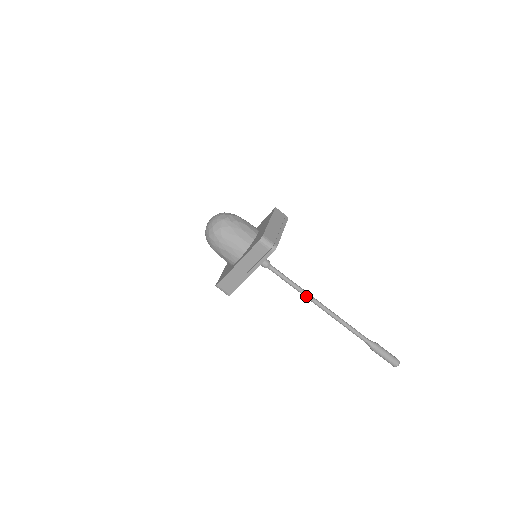
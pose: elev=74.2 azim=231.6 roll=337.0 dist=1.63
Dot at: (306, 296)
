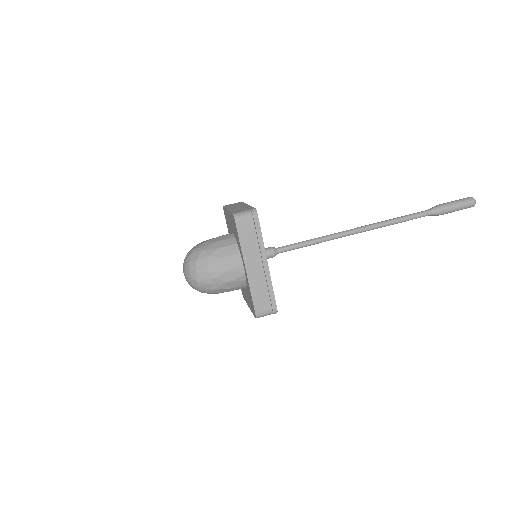
Dot at: (335, 237)
